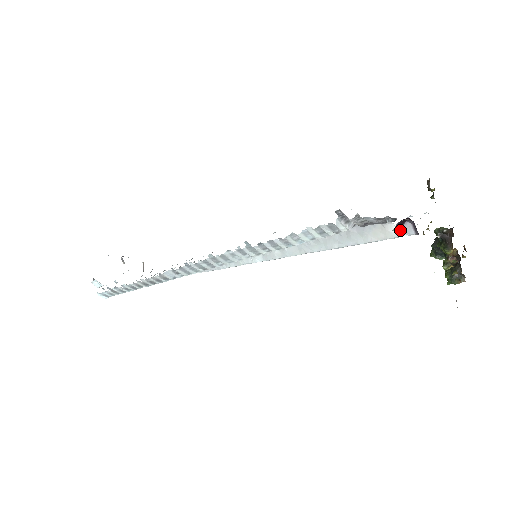
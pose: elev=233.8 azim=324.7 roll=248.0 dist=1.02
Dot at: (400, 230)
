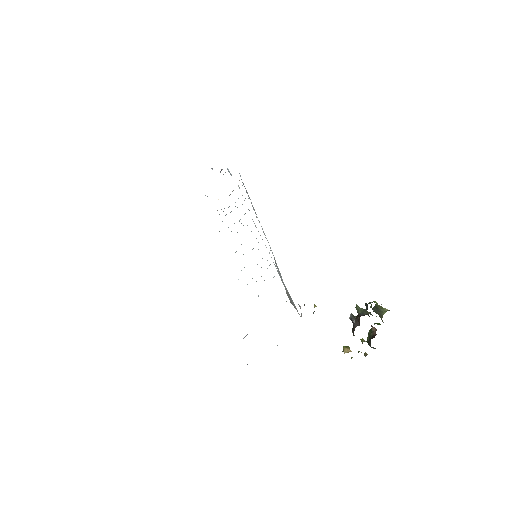
Dot at: occluded
